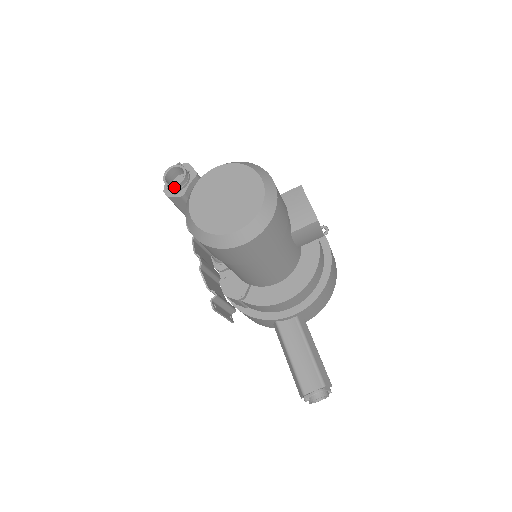
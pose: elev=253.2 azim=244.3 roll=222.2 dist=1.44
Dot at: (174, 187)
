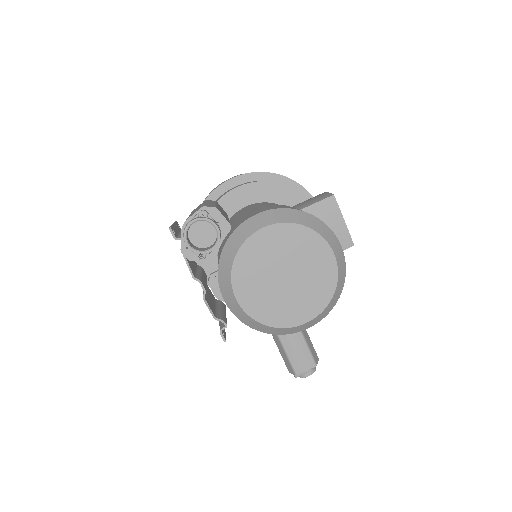
Dot at: (203, 253)
